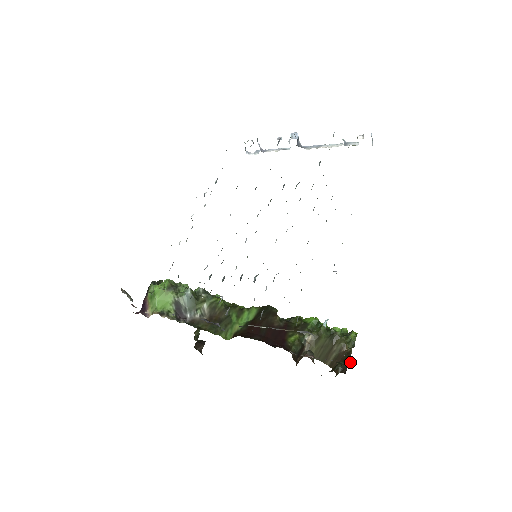
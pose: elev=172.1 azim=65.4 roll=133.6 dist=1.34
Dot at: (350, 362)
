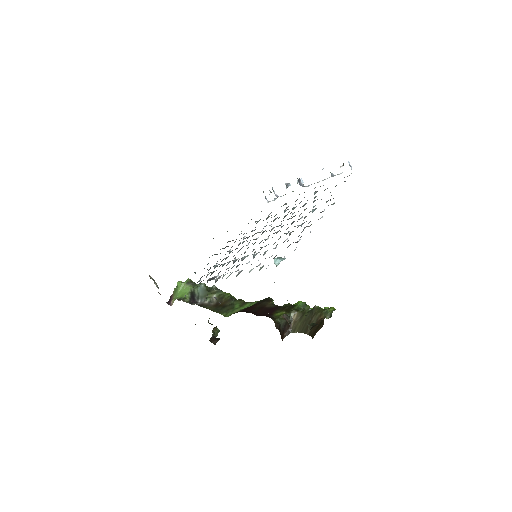
Dot at: occluded
